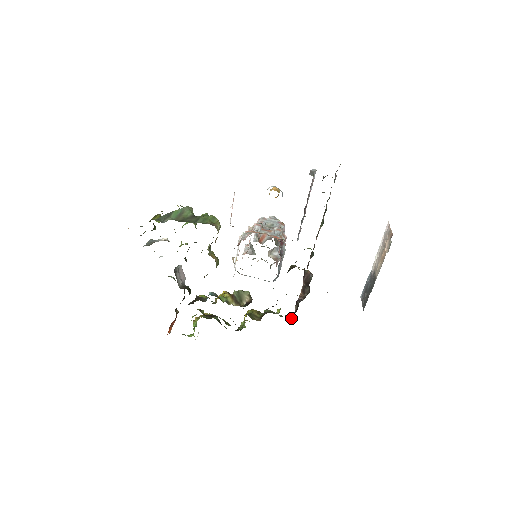
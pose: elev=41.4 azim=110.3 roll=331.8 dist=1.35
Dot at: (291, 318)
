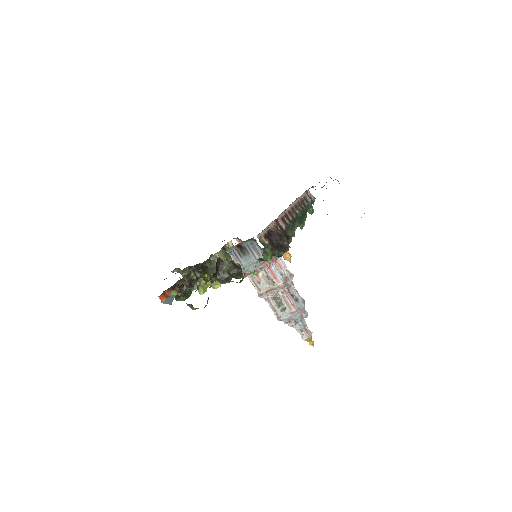
Dot at: (264, 245)
